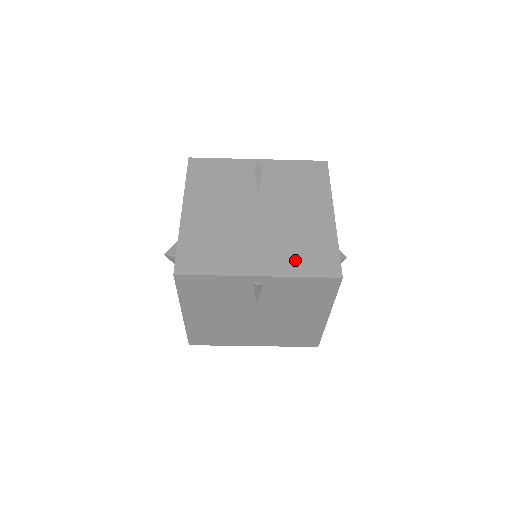
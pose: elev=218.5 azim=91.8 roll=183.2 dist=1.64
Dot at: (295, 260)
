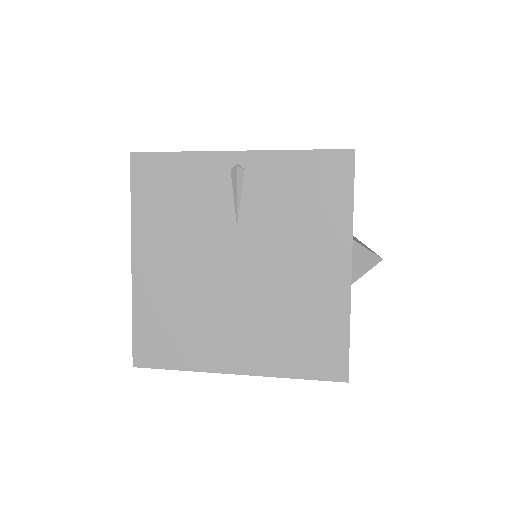
Dot at: (285, 352)
